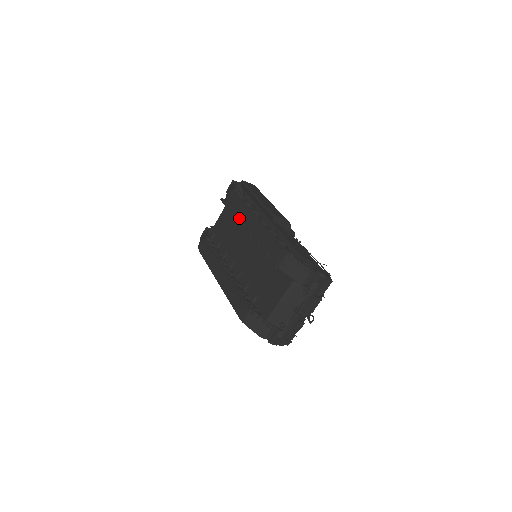
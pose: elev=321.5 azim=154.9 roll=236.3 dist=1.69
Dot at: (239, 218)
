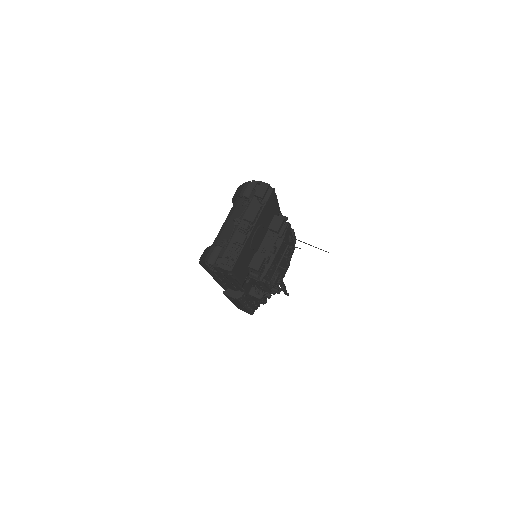
Dot at: occluded
